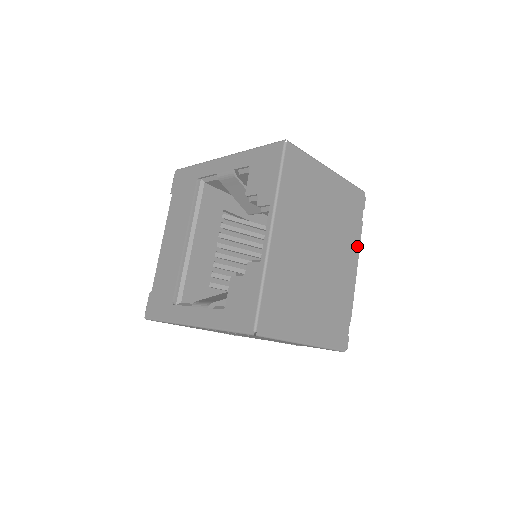
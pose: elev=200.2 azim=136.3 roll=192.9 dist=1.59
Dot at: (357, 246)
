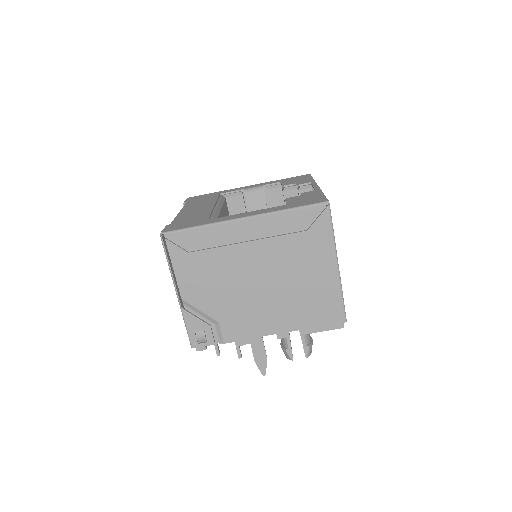
Dot at: occluded
